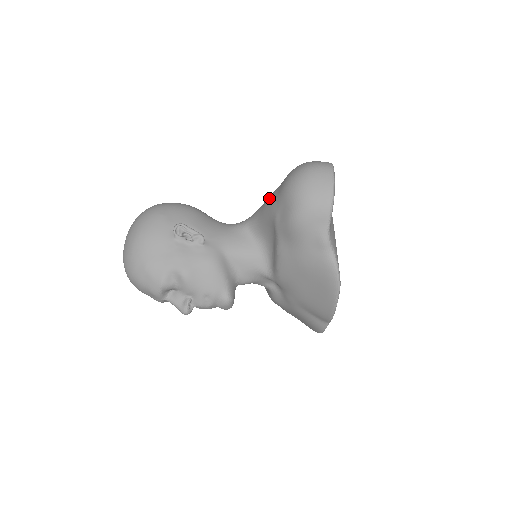
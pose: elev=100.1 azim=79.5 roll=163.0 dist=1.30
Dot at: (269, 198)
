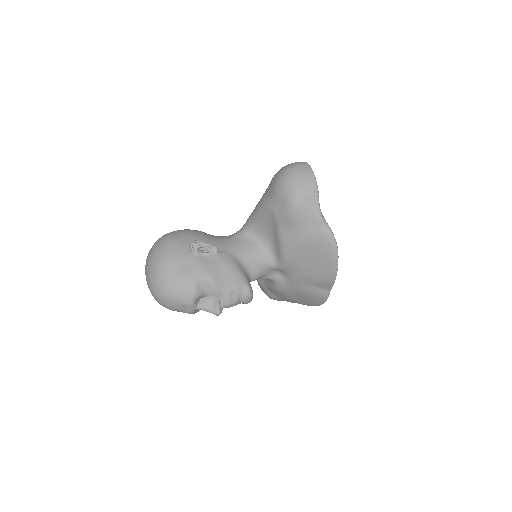
Dot at: (261, 202)
